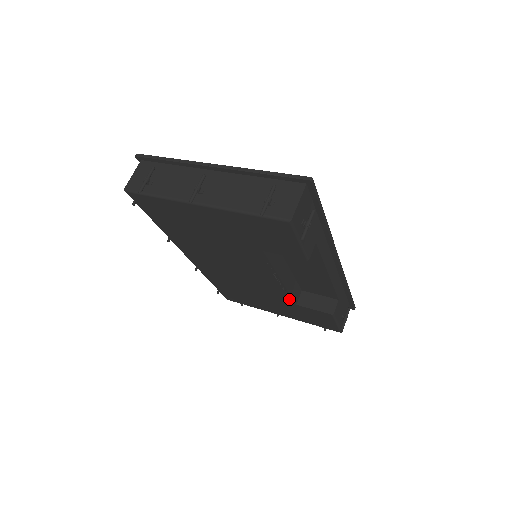
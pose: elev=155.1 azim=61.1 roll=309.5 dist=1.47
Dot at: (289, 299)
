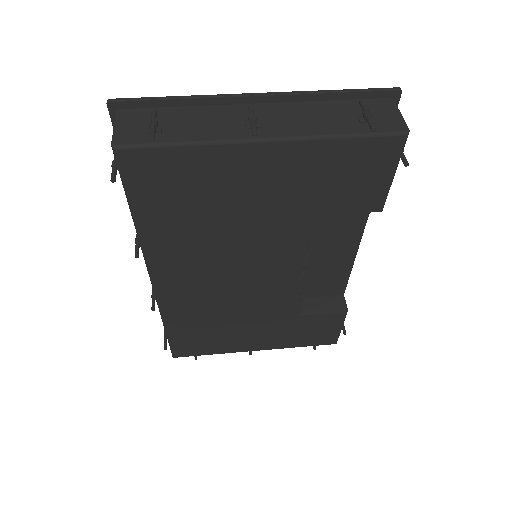
Dot at: (295, 308)
